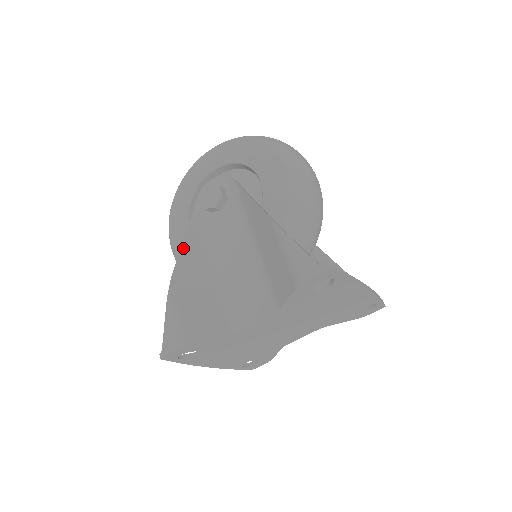
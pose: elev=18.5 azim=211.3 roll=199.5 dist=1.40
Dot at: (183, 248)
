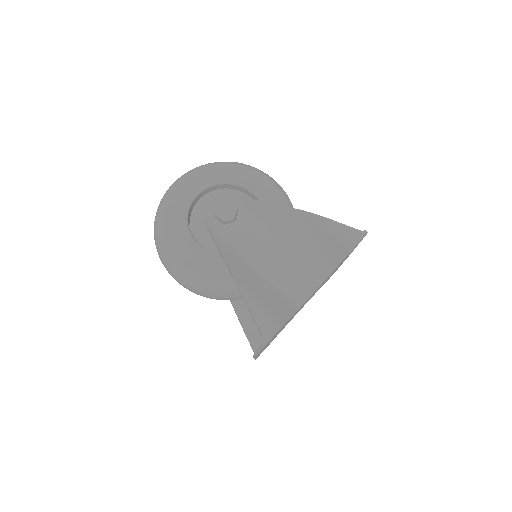
Dot at: (225, 257)
